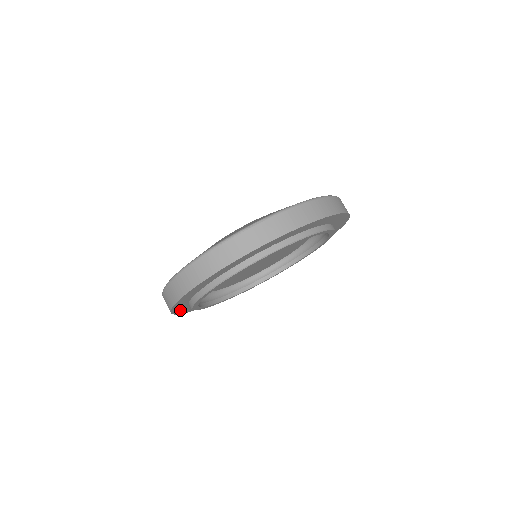
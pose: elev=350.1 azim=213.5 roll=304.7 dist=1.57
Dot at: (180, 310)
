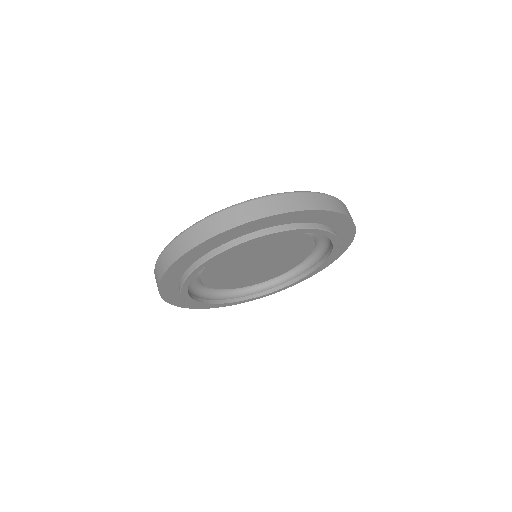
Dot at: occluded
